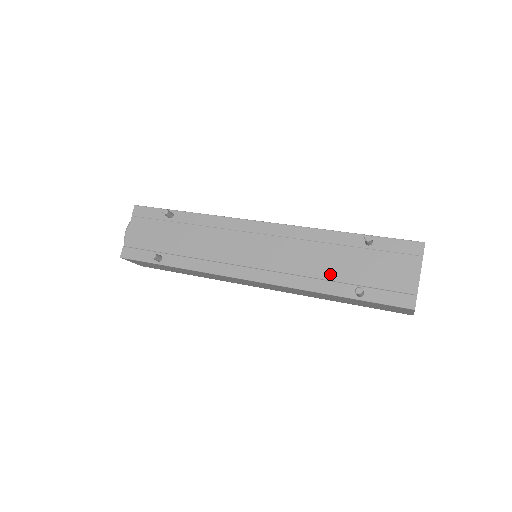
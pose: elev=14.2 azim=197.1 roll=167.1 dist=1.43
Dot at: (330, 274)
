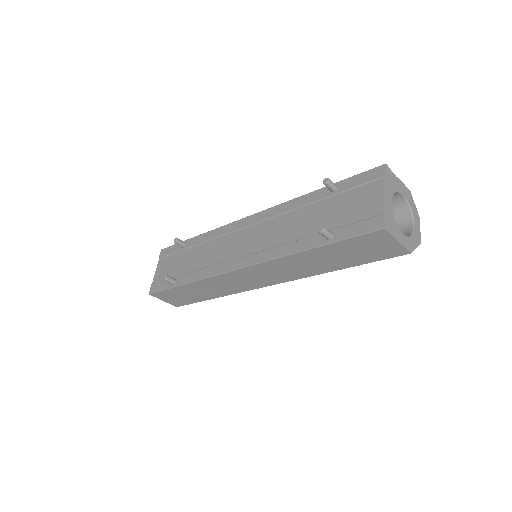
Dot at: (303, 233)
